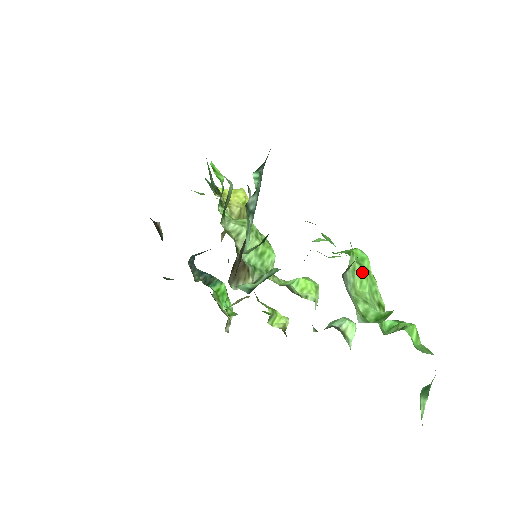
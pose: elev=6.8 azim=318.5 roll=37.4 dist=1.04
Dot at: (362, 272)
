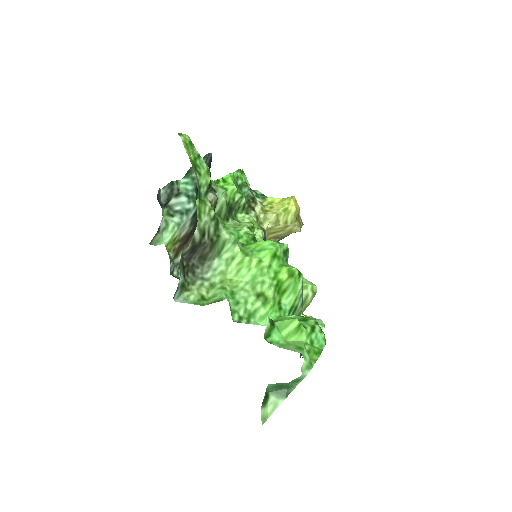
Dot at: (244, 261)
